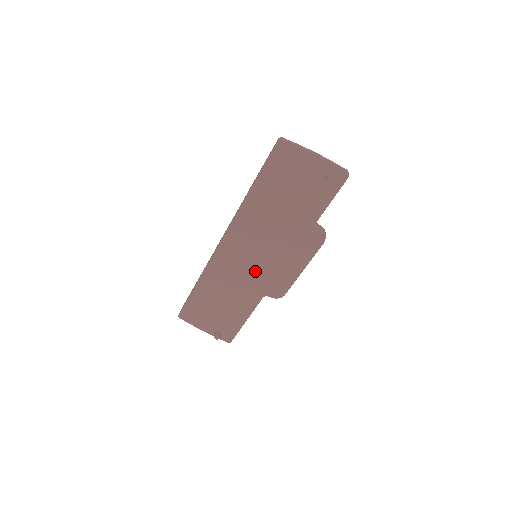
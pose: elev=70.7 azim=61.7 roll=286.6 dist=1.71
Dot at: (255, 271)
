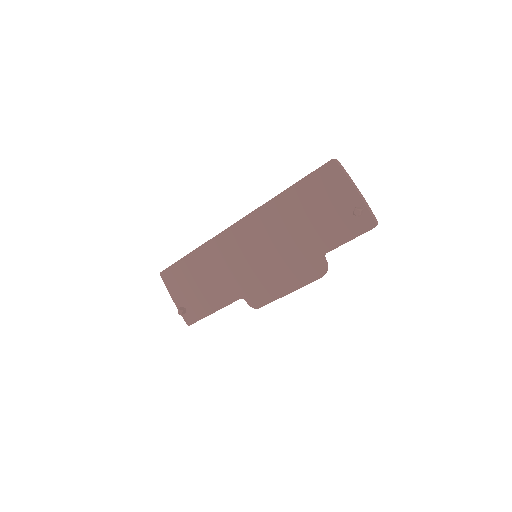
Dot at: (247, 269)
